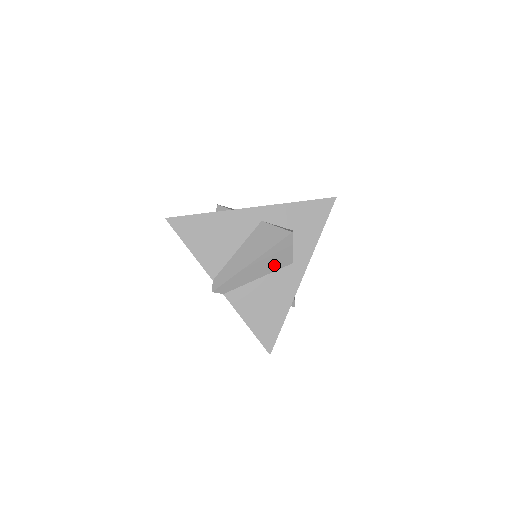
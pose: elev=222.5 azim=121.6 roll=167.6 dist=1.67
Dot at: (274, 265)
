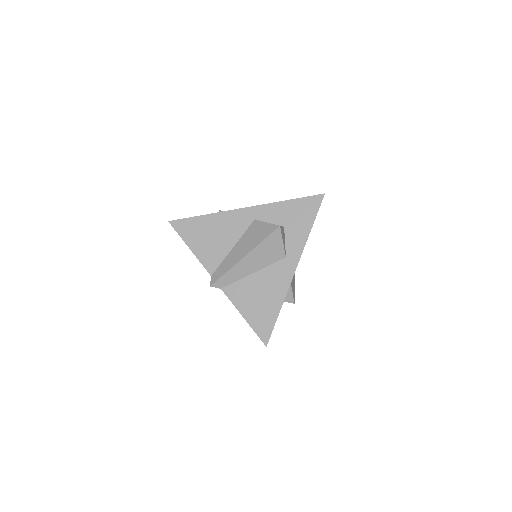
Dot at: (267, 259)
